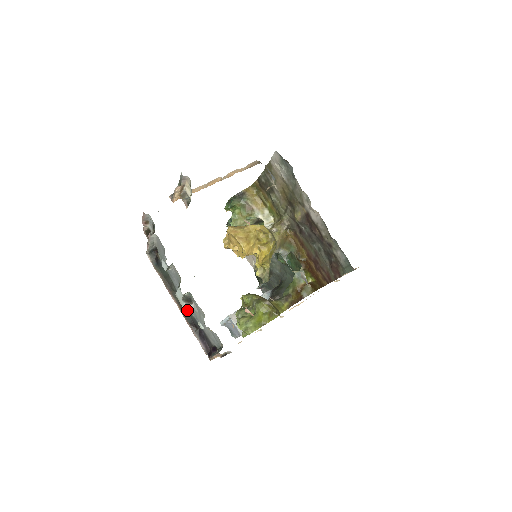
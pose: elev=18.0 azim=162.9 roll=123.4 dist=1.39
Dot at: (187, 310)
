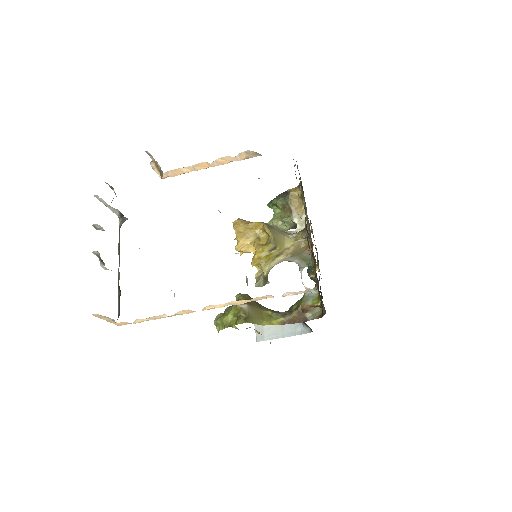
Dot at: (119, 274)
